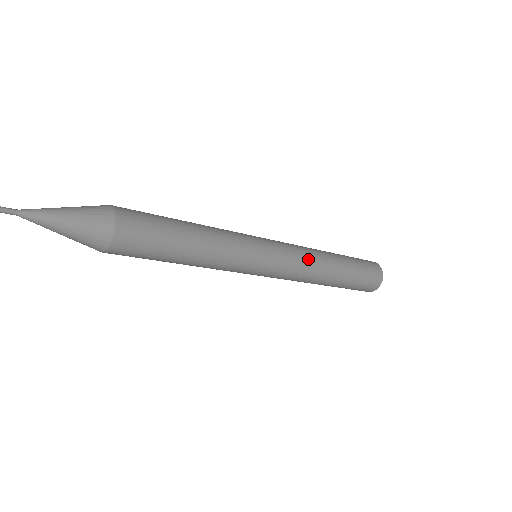
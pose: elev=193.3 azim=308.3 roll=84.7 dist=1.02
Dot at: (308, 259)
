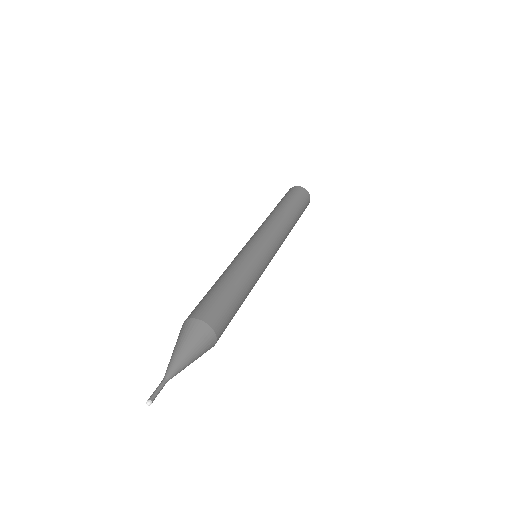
Dot at: occluded
